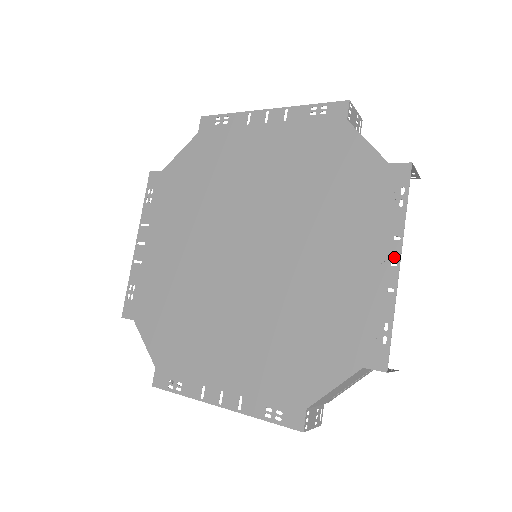
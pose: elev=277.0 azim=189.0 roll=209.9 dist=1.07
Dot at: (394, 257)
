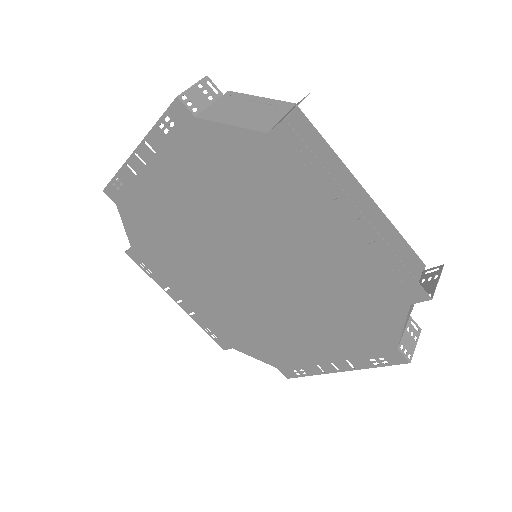
Dot at: (352, 212)
